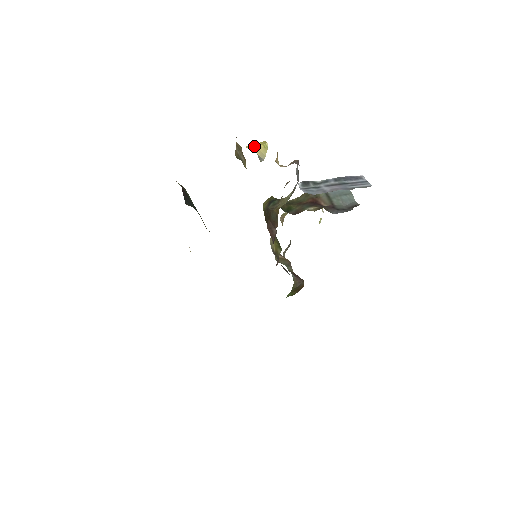
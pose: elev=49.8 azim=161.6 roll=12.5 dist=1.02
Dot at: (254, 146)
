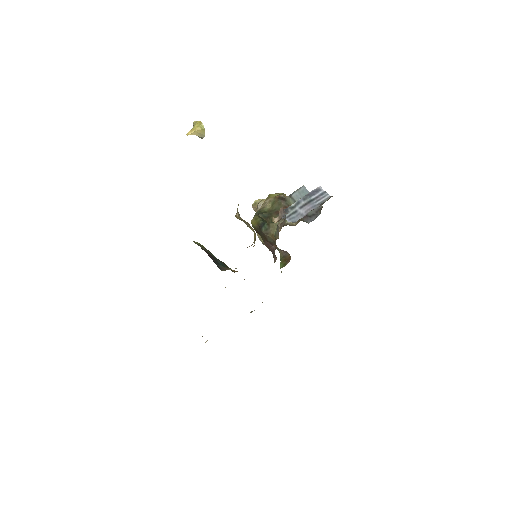
Dot at: (193, 131)
